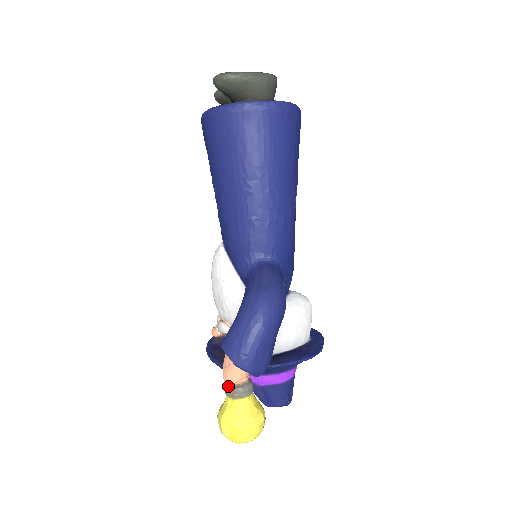
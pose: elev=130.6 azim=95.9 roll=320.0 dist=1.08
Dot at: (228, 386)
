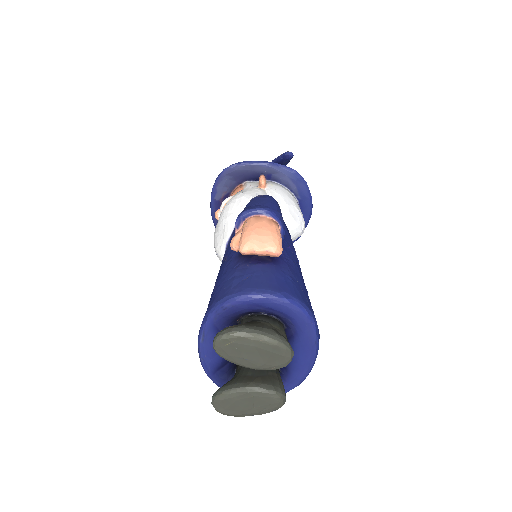
Dot at: occluded
